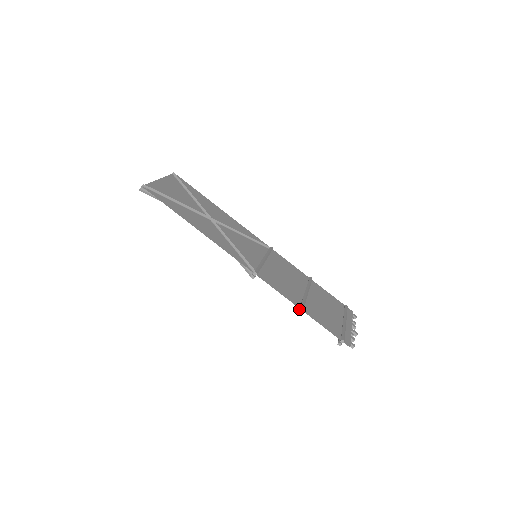
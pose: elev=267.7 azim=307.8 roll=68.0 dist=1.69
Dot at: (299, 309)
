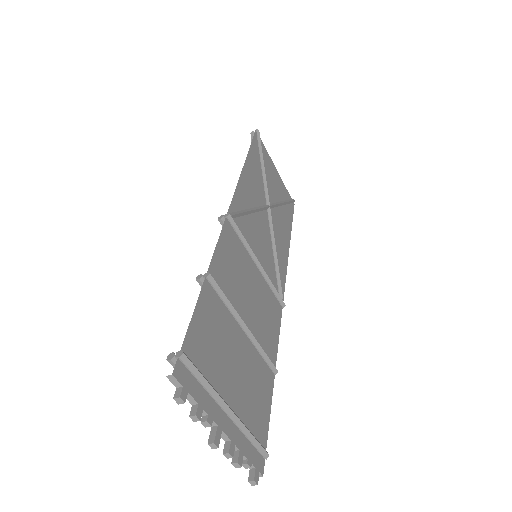
Dot at: (206, 273)
